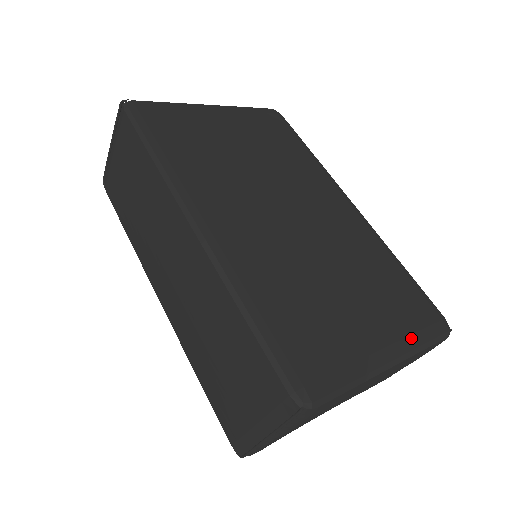
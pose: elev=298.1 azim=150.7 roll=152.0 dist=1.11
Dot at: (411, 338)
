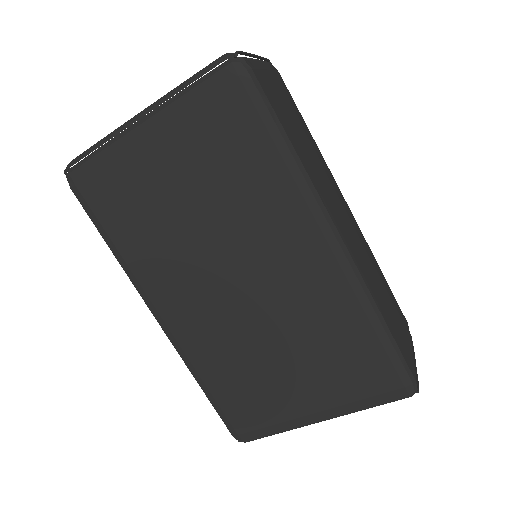
Dot at: (350, 405)
